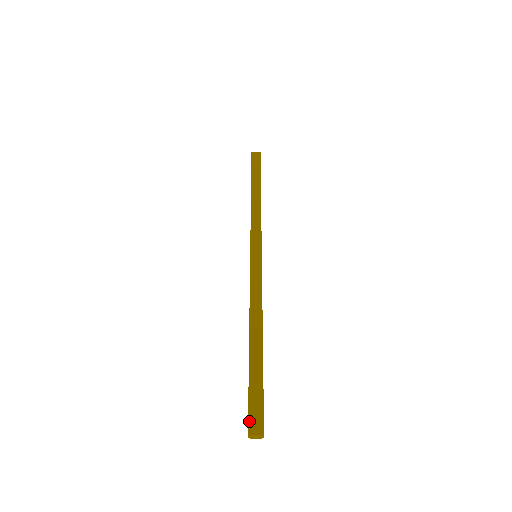
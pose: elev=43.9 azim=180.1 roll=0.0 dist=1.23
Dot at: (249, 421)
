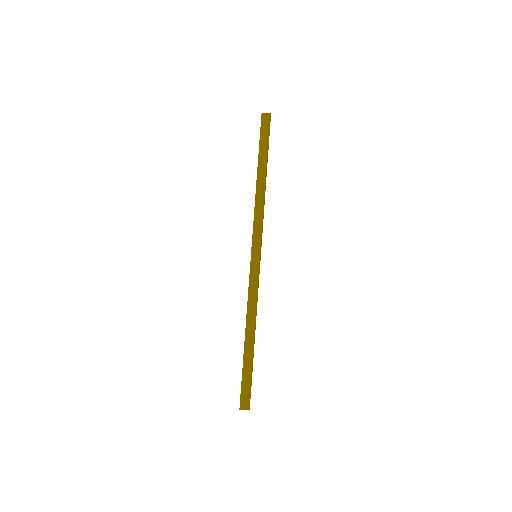
Dot at: (241, 401)
